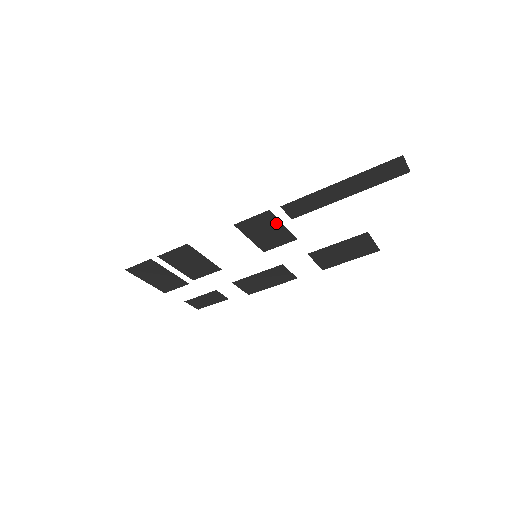
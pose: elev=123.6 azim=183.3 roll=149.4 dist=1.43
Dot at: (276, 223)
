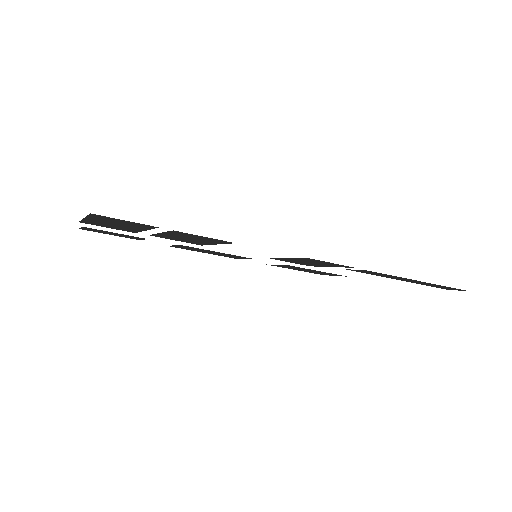
Dot at: (332, 266)
